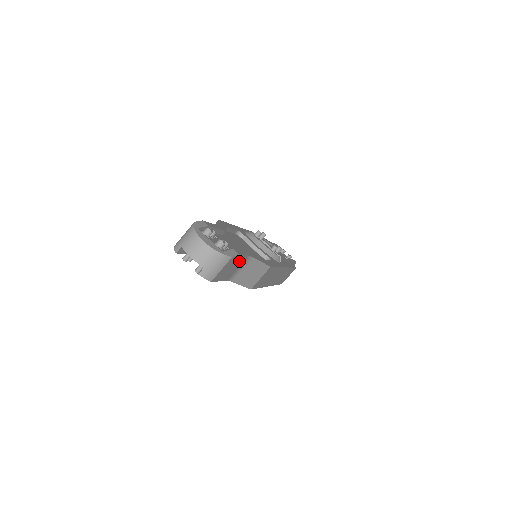
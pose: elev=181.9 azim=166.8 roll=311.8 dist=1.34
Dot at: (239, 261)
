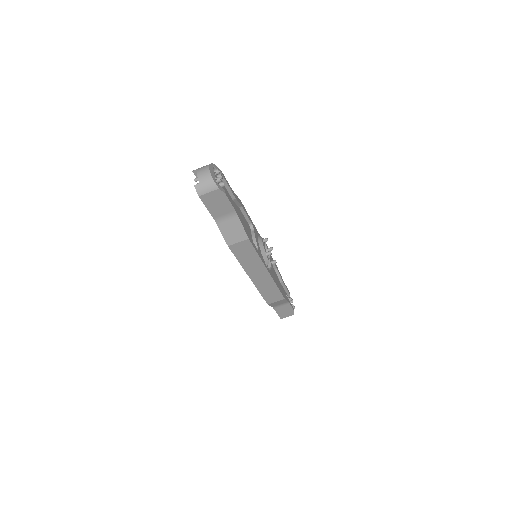
Dot at: (226, 205)
